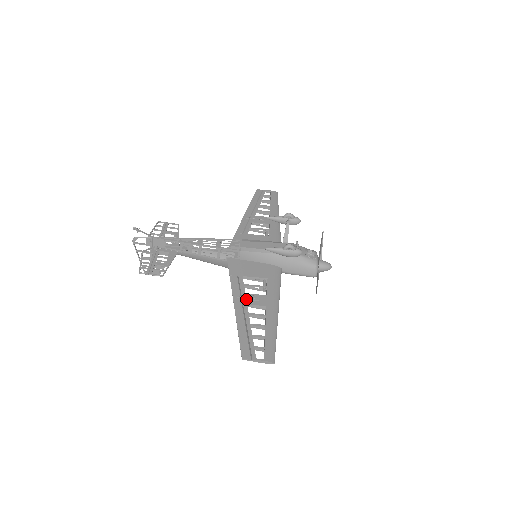
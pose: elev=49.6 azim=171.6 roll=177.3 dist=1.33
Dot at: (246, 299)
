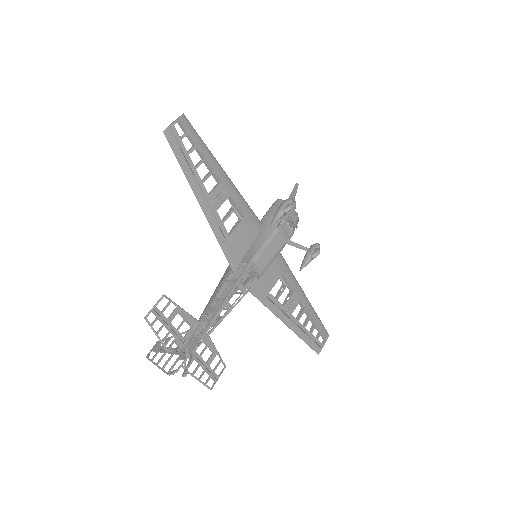
Dot at: (288, 311)
